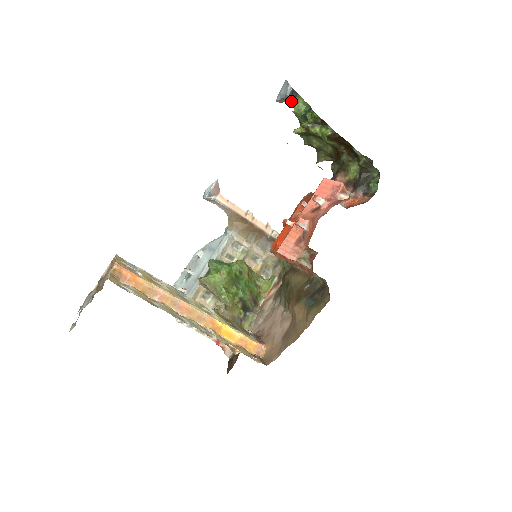
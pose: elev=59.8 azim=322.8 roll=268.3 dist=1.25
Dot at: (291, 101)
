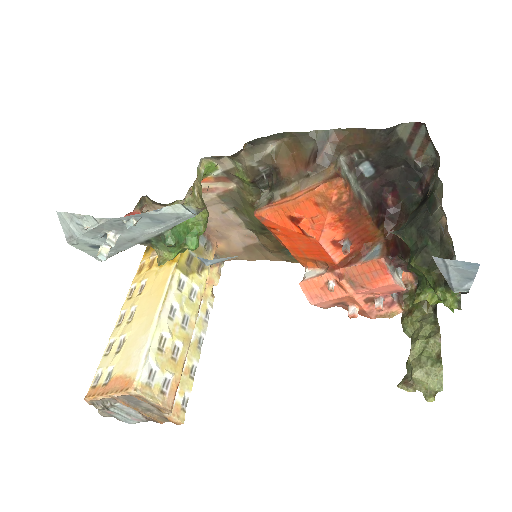
Dot at: occluded
